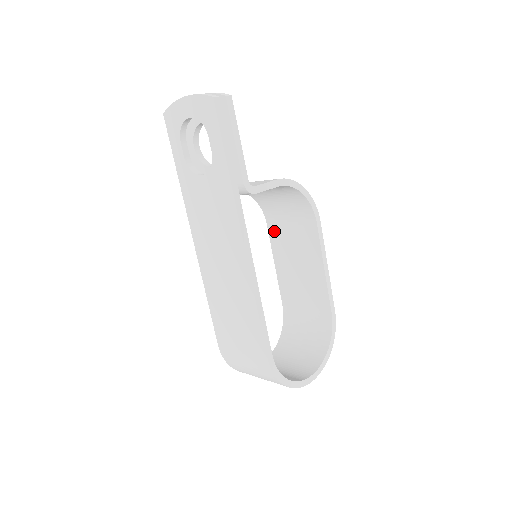
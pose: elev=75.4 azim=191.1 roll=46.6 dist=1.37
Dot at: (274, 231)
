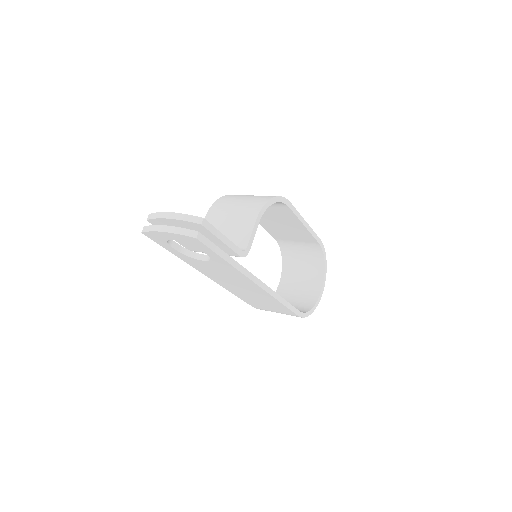
Dot at: occluded
